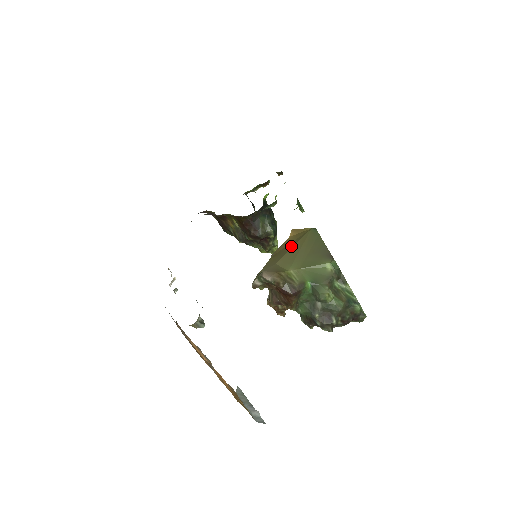
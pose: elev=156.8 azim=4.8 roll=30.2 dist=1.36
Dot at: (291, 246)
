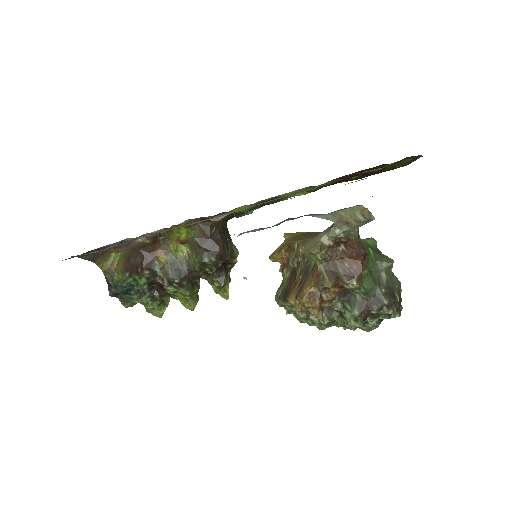
Dot at: (311, 233)
